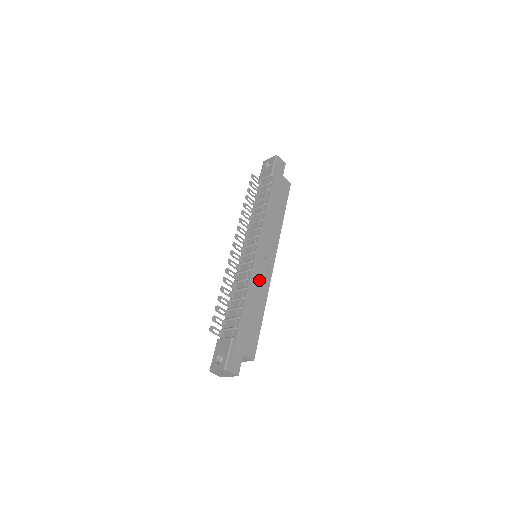
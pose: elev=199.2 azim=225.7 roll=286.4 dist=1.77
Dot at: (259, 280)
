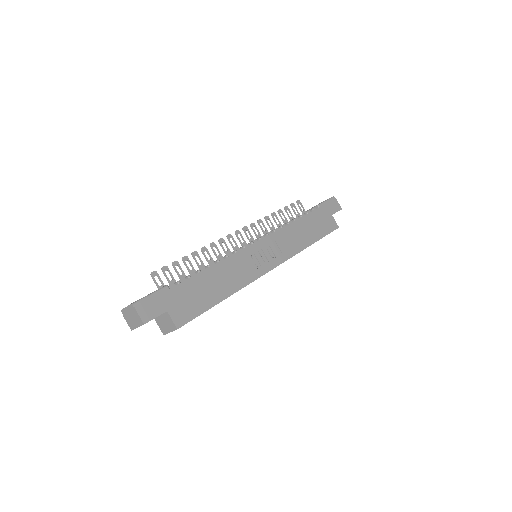
Dot at: (241, 267)
